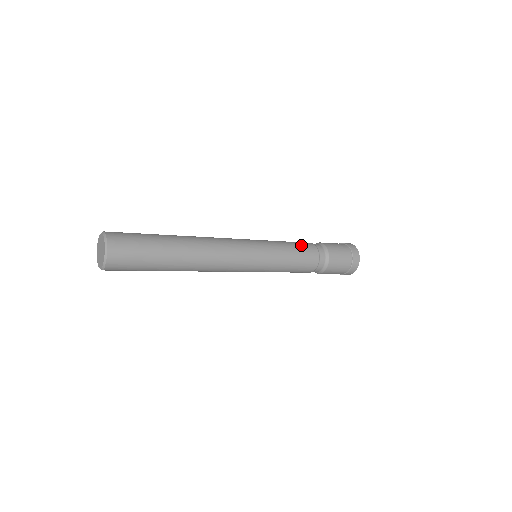
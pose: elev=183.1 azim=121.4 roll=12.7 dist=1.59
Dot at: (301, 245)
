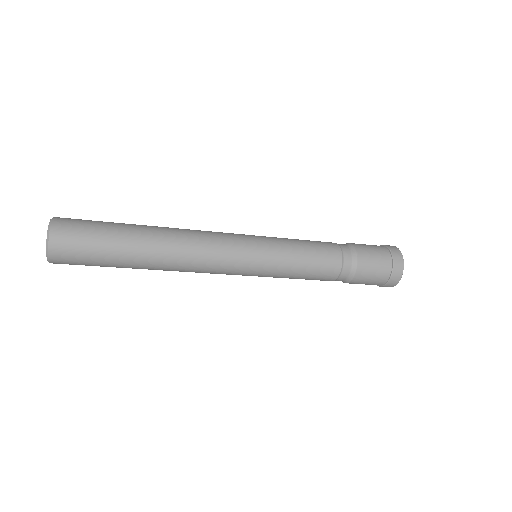
Dot at: (314, 241)
